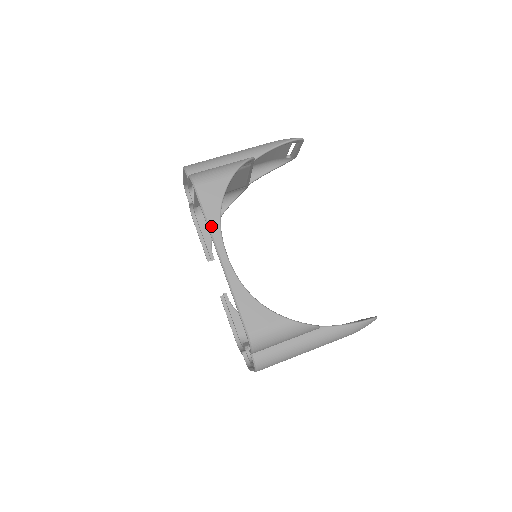
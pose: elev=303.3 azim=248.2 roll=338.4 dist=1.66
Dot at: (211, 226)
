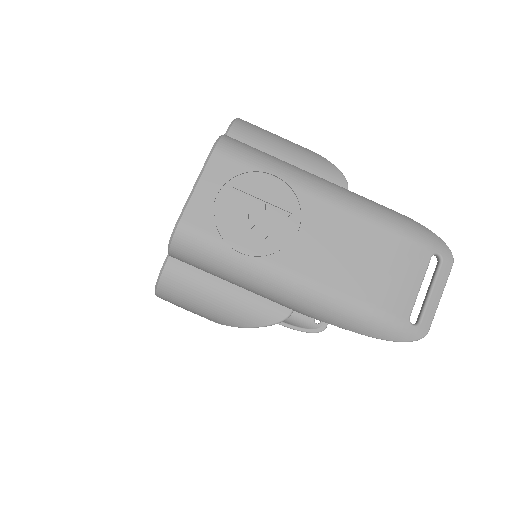
Dot at: occluded
